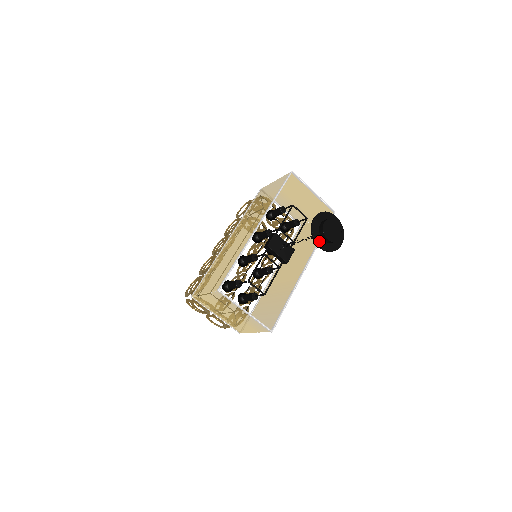
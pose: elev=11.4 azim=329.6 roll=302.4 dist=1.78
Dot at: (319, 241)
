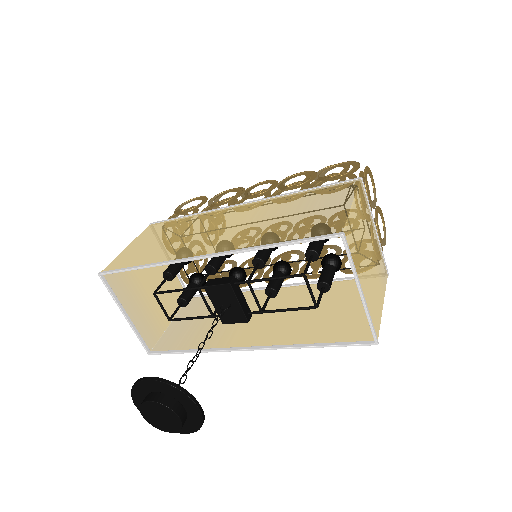
Dot at: (139, 401)
